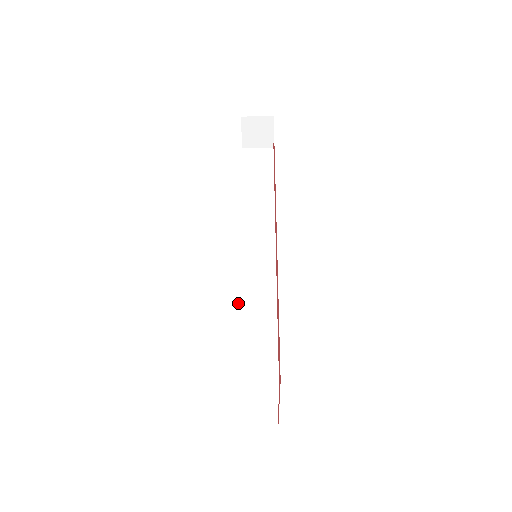
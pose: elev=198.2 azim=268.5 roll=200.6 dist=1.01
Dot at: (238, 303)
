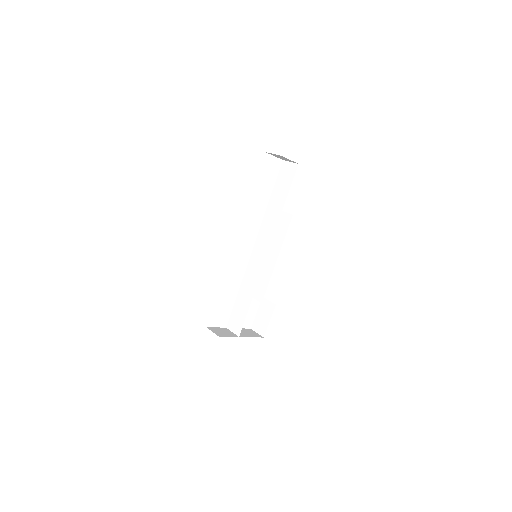
Dot at: (243, 280)
